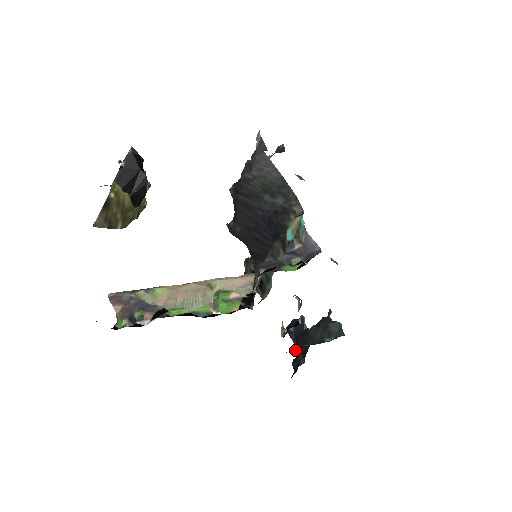
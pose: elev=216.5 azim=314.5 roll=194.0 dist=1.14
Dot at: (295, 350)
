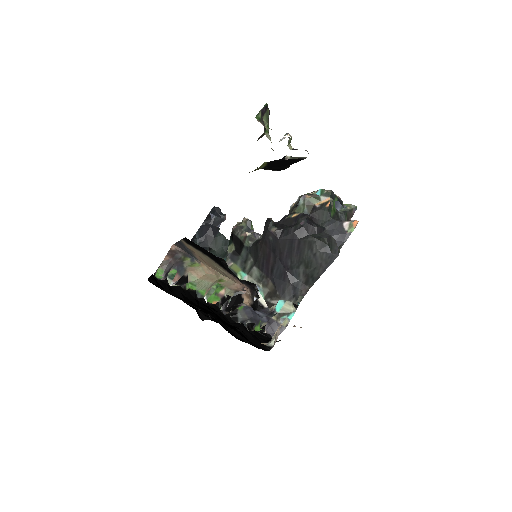
Dot at: occluded
